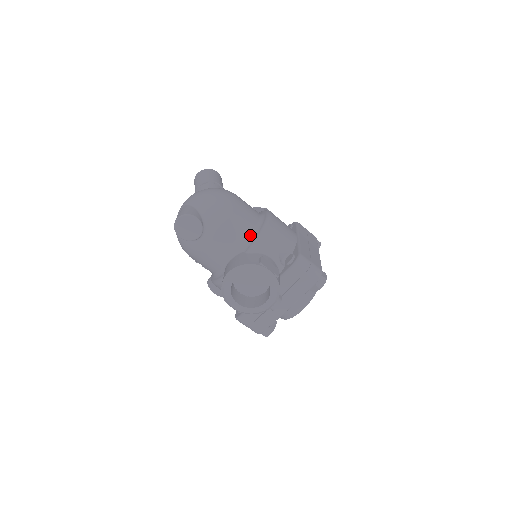
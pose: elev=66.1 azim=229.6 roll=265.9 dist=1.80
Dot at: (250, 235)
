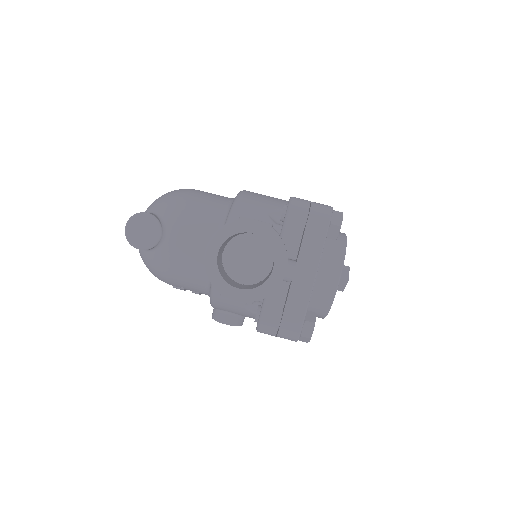
Dot at: (224, 211)
